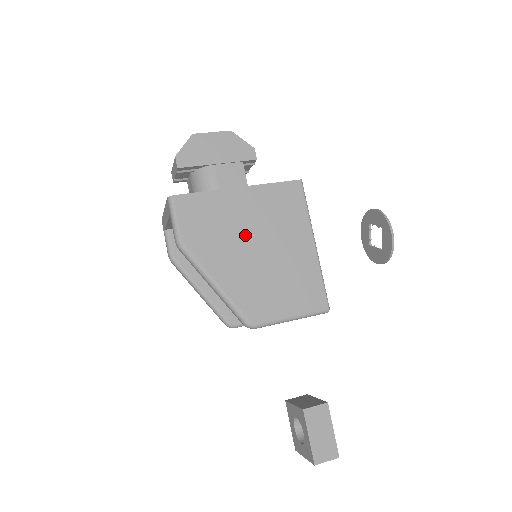
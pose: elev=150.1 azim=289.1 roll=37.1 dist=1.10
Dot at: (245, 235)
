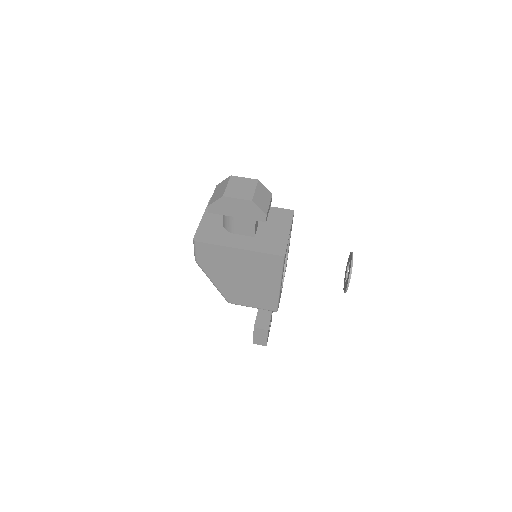
Dot at: (236, 270)
